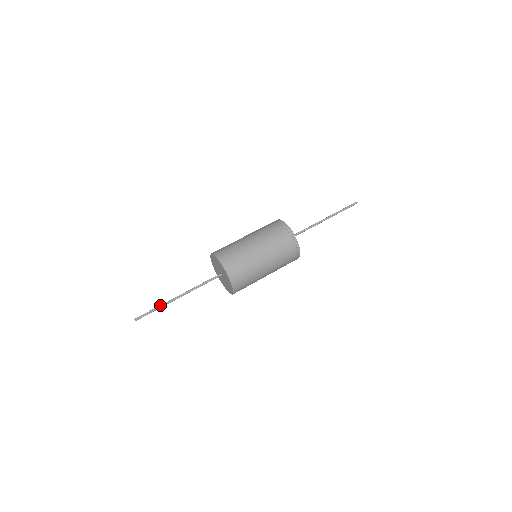
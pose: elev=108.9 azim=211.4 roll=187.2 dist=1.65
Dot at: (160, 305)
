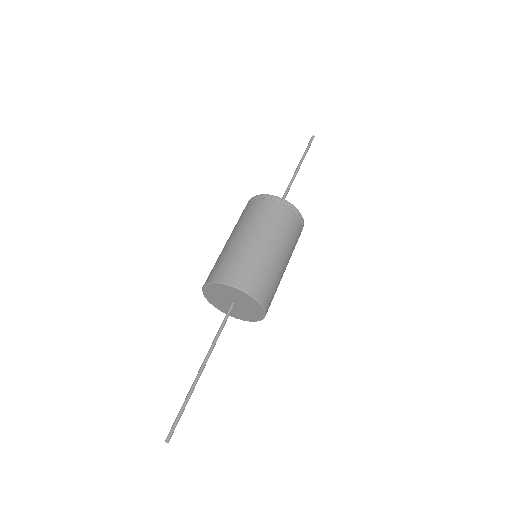
Dot at: (186, 396)
